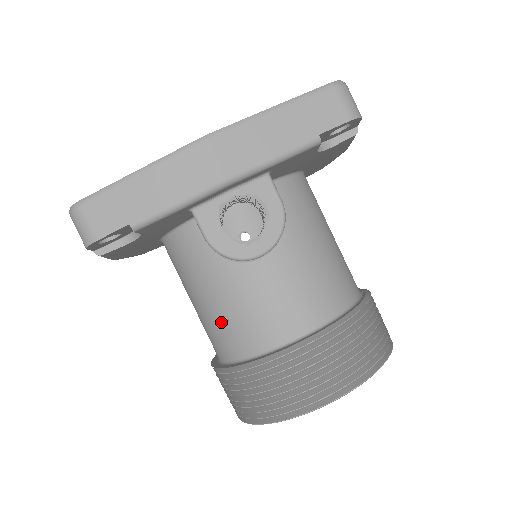
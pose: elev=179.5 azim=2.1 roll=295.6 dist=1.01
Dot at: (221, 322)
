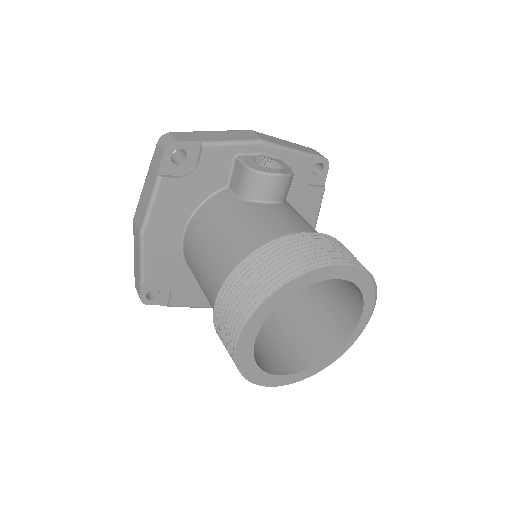
Dot at: (240, 237)
